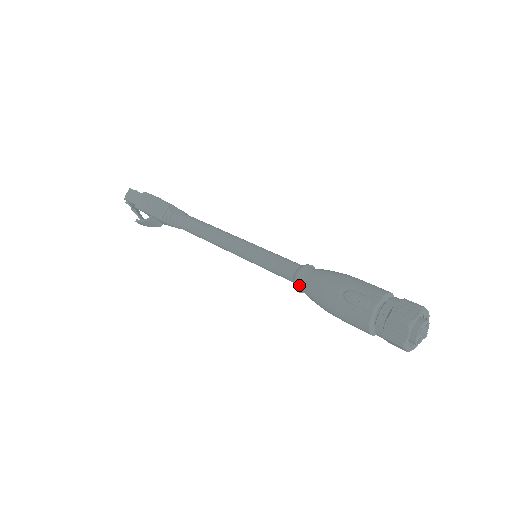
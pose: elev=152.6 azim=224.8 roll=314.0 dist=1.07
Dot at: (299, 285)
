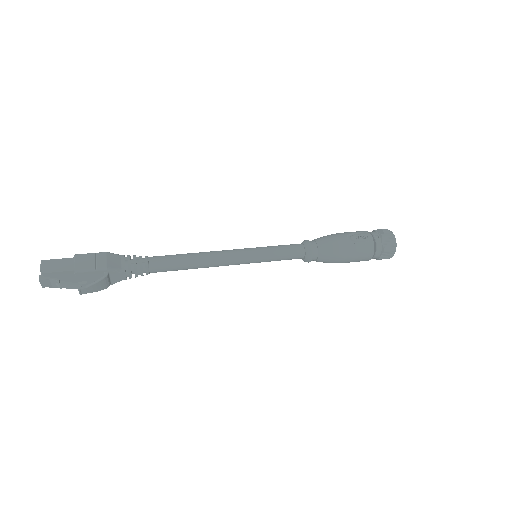
Dot at: (313, 253)
